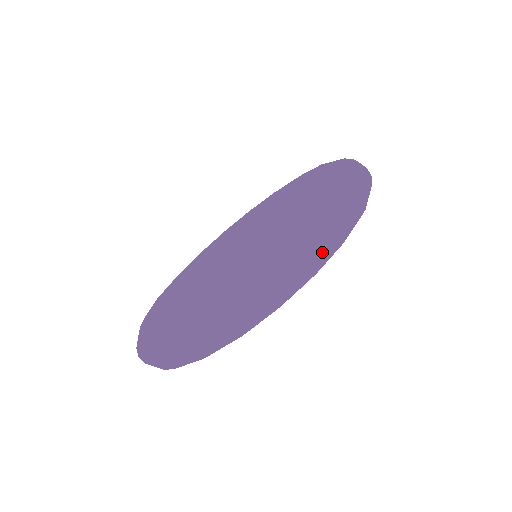
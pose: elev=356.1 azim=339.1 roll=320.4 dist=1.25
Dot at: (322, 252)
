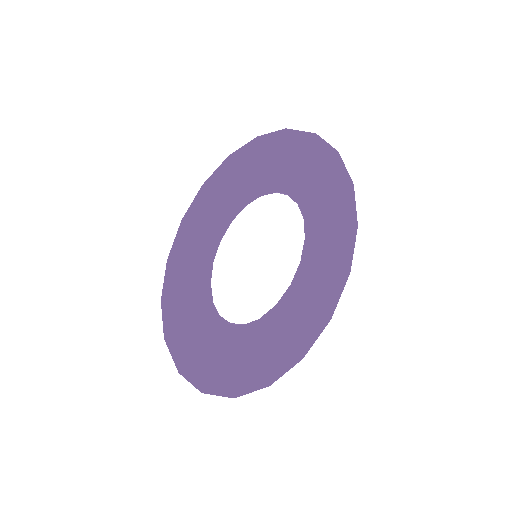
Dot at: (351, 263)
